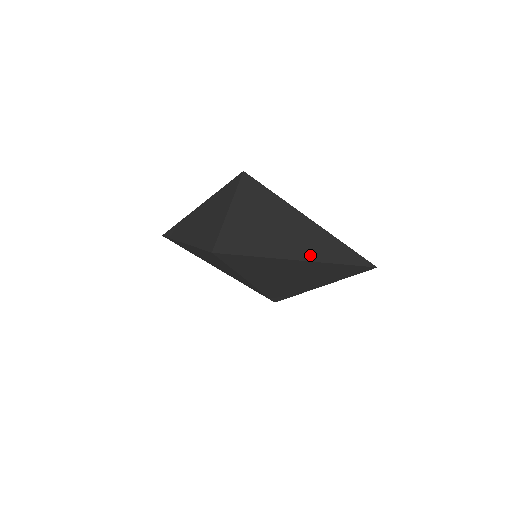
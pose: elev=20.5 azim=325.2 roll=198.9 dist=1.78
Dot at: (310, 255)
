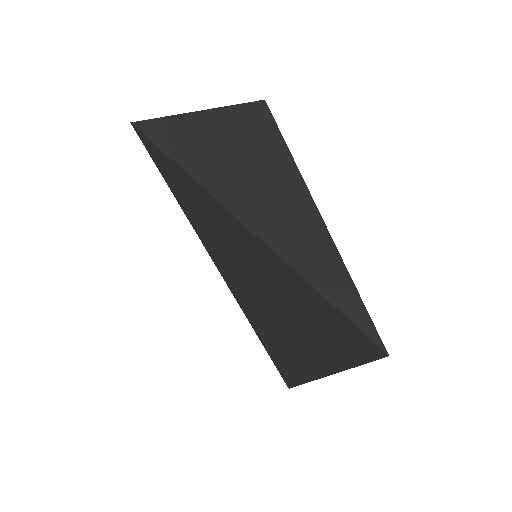
Dot at: (271, 236)
